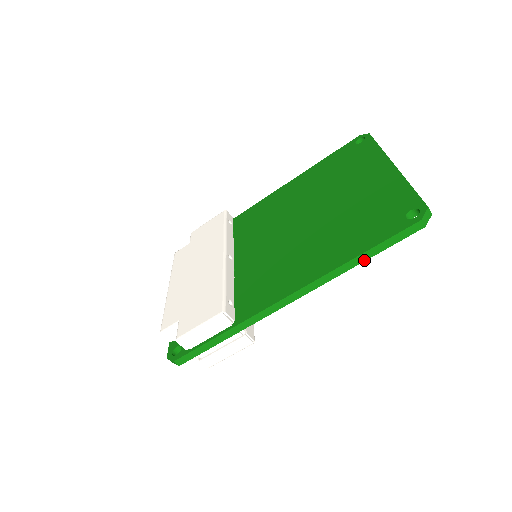
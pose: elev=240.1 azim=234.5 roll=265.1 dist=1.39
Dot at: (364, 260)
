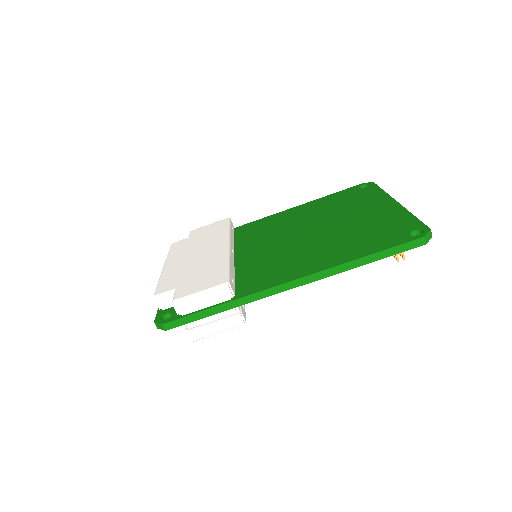
Dot at: (368, 262)
